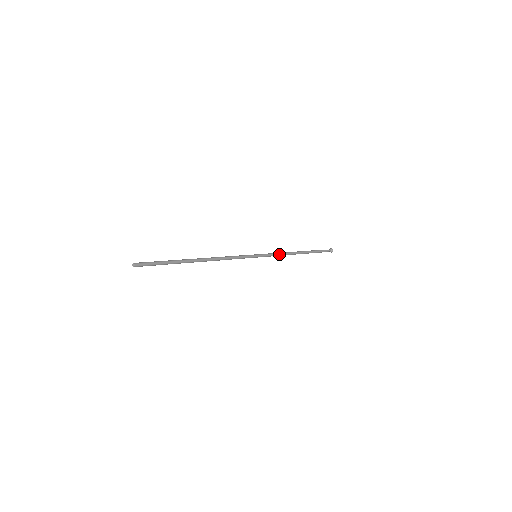
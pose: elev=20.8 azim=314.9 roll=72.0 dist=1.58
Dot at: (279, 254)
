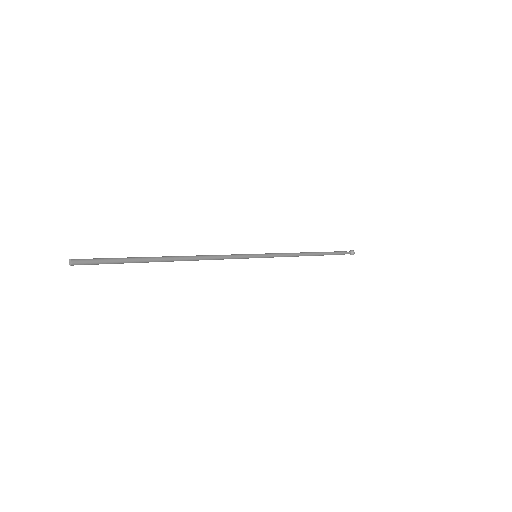
Dot at: (287, 254)
